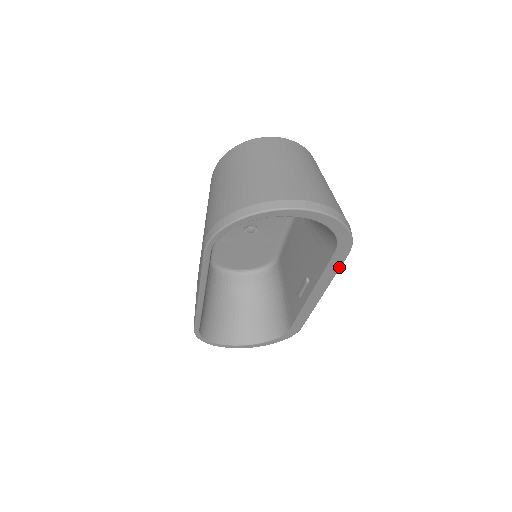
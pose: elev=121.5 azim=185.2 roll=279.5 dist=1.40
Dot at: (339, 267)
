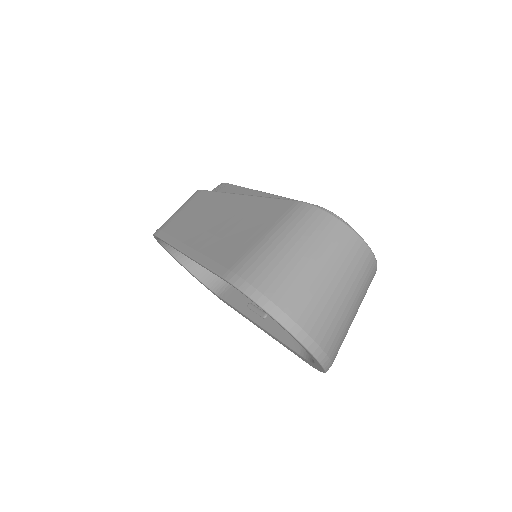
Dot at: (291, 351)
